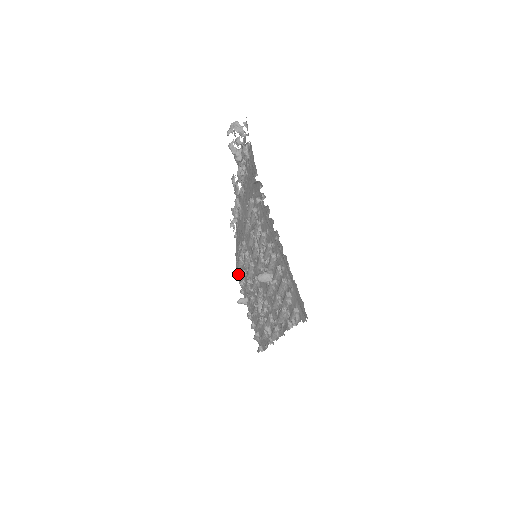
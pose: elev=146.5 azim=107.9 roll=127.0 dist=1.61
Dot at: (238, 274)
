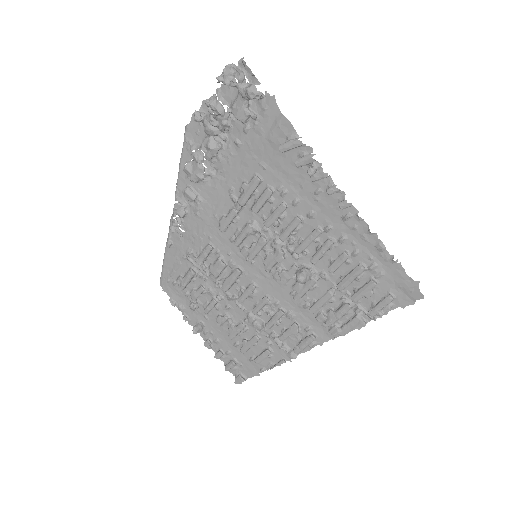
Dot at: (172, 297)
